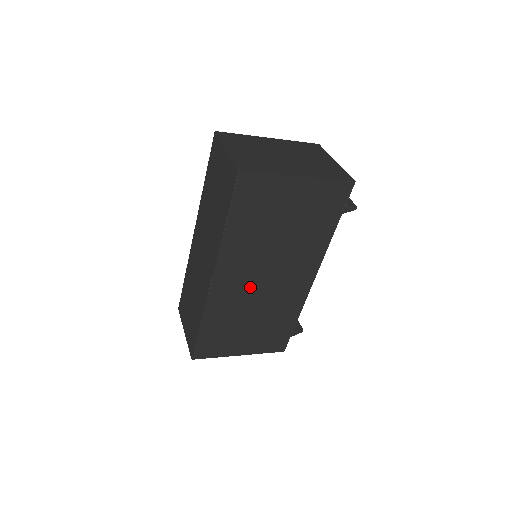
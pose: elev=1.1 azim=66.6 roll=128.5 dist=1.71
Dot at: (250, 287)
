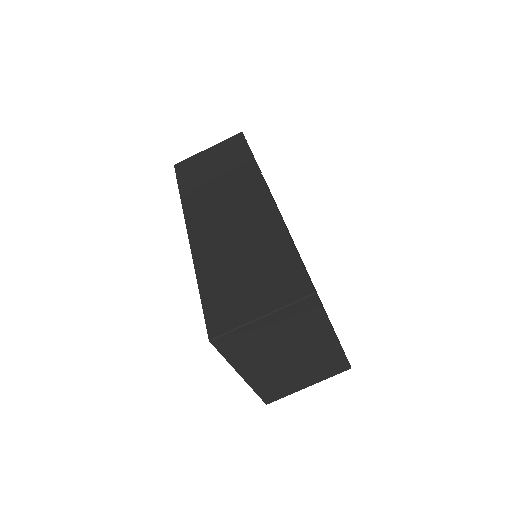
Dot at: occluded
